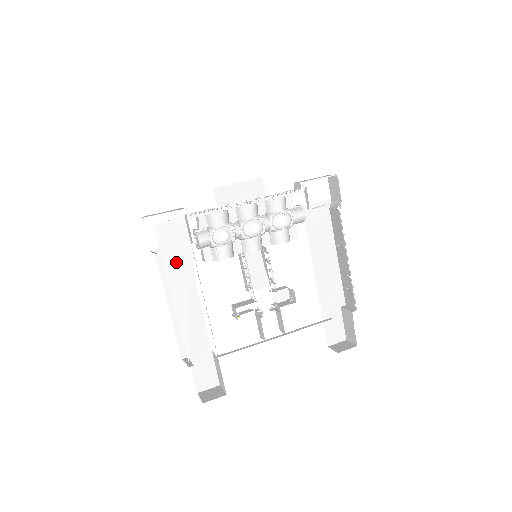
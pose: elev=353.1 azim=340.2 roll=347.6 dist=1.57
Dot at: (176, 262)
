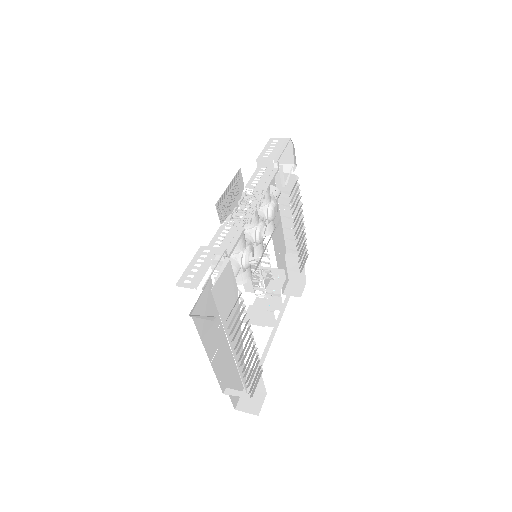
Dot at: (230, 314)
